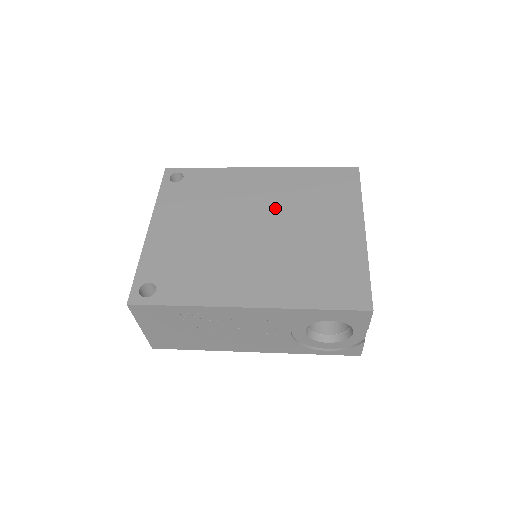
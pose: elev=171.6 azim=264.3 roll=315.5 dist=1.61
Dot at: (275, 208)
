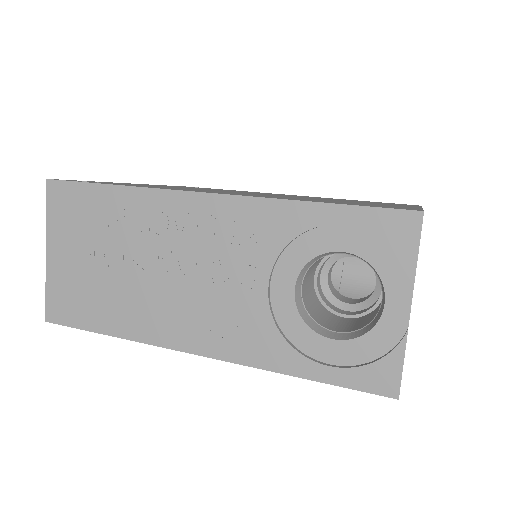
Dot at: occluded
